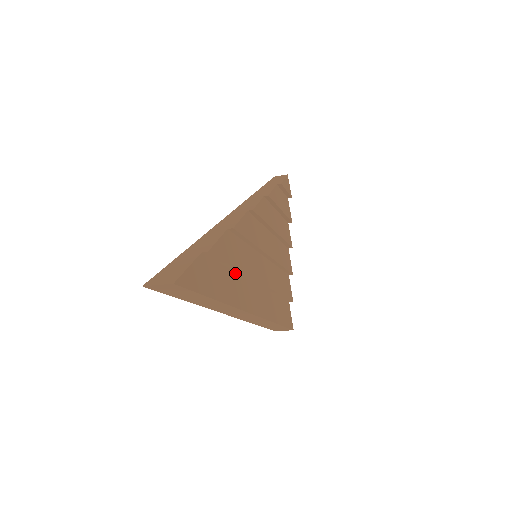
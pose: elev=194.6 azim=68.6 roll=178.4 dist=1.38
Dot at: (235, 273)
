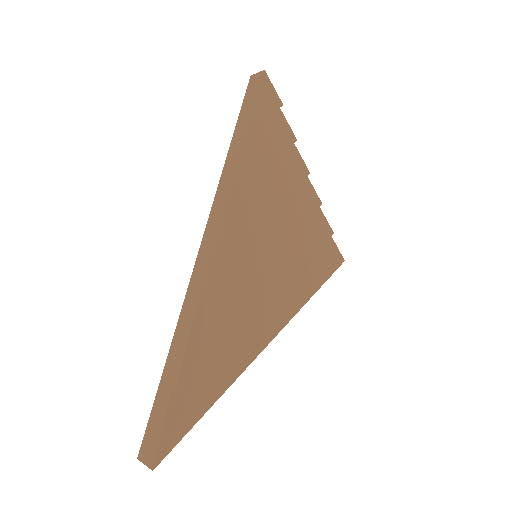
Dot at: (227, 337)
